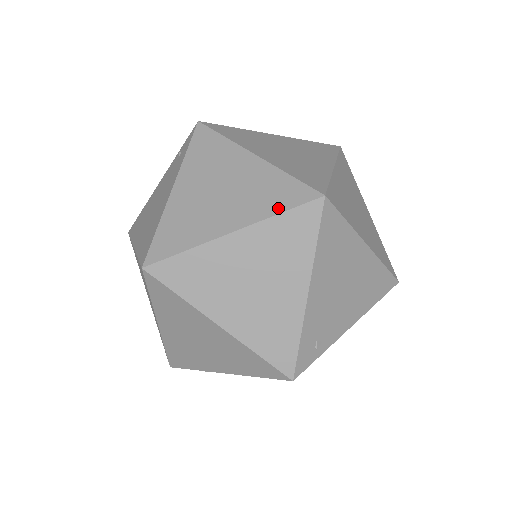
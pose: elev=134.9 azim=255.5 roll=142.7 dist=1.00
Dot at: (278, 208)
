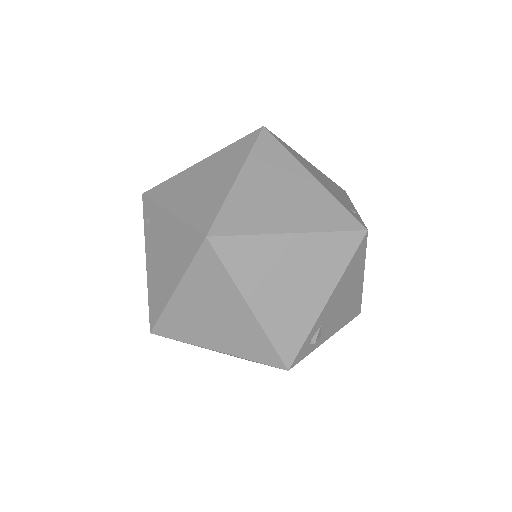
Dot at: (247, 149)
